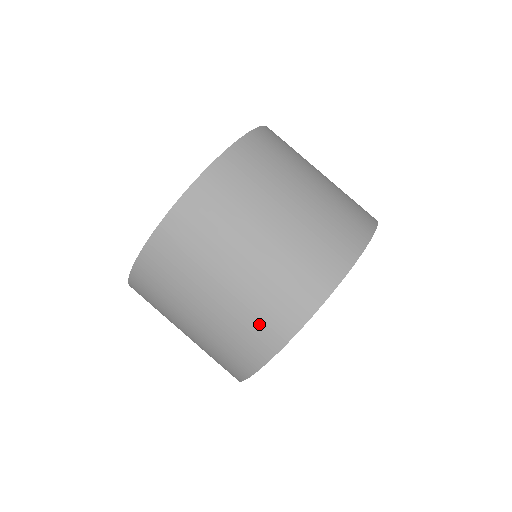
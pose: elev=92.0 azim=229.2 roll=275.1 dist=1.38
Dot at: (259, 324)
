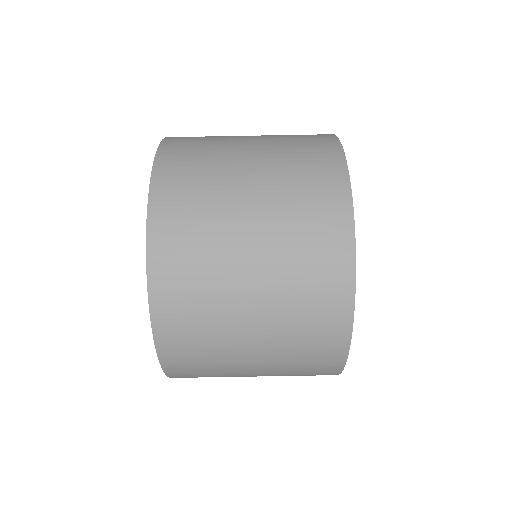
Dot at: occluded
